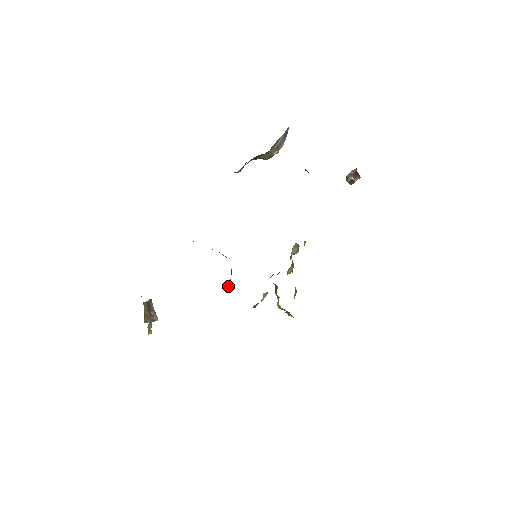
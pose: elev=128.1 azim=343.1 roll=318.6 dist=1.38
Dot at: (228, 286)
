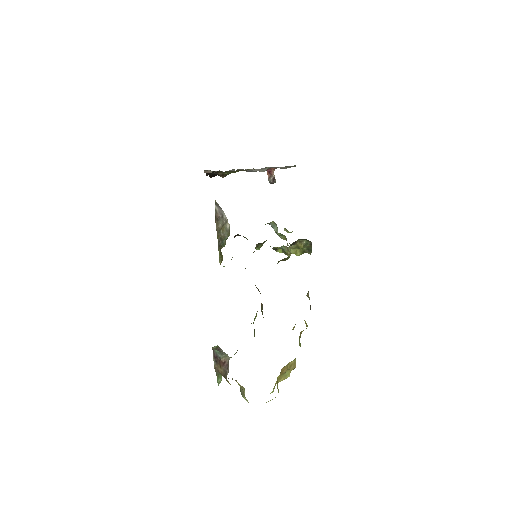
Dot at: occluded
